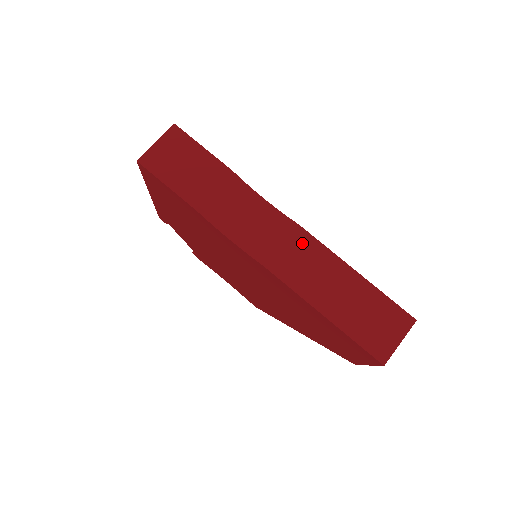
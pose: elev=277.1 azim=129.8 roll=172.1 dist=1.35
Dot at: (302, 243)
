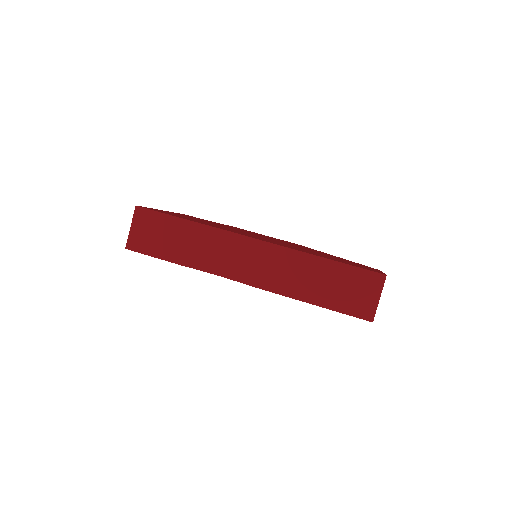
Dot at: (270, 254)
